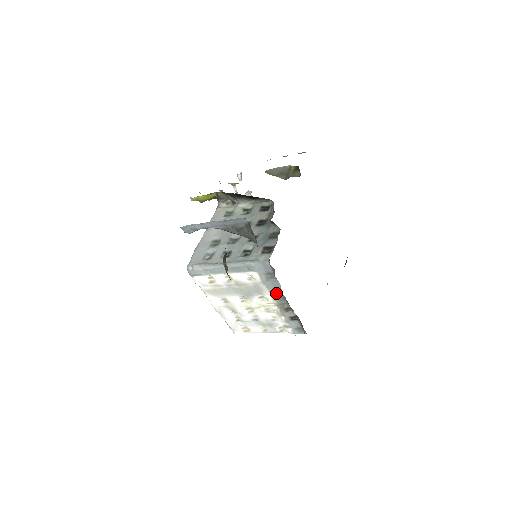
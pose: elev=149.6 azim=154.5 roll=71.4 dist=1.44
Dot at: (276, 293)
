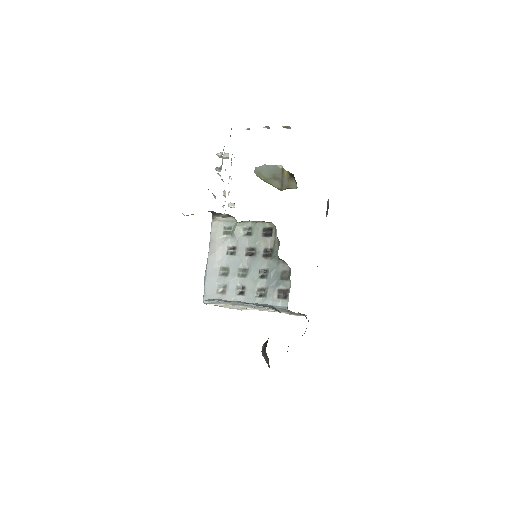
Dot at: occluded
